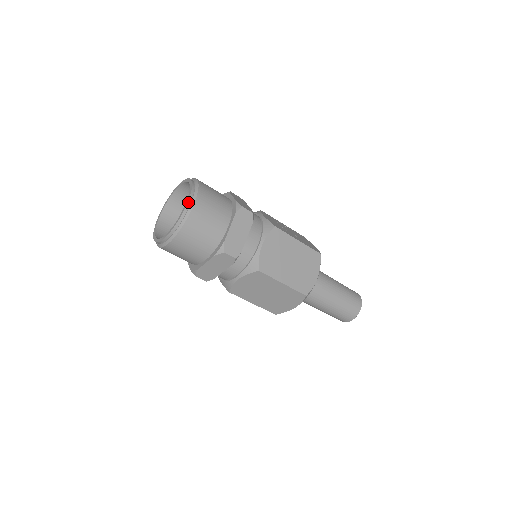
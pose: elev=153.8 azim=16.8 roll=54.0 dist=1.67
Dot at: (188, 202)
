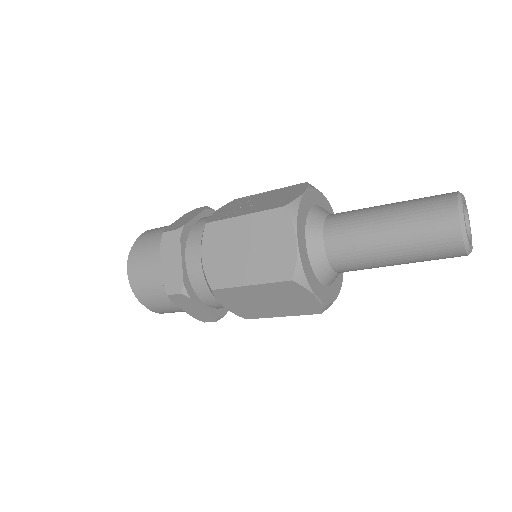
Dot at: (127, 267)
